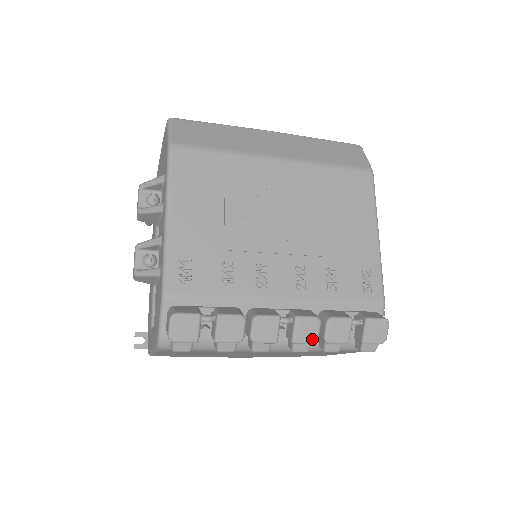
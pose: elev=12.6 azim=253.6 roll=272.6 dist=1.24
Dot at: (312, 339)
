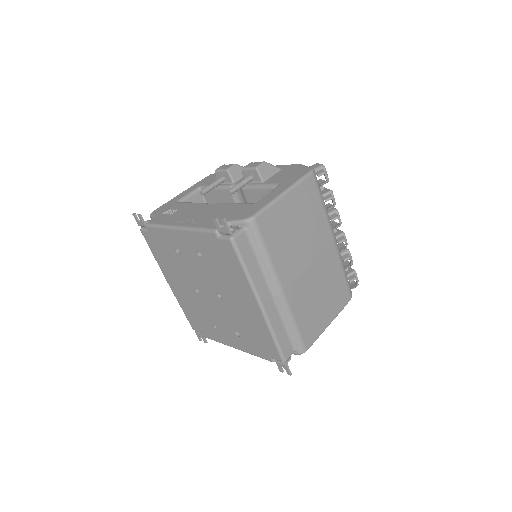
Dot at: (346, 242)
